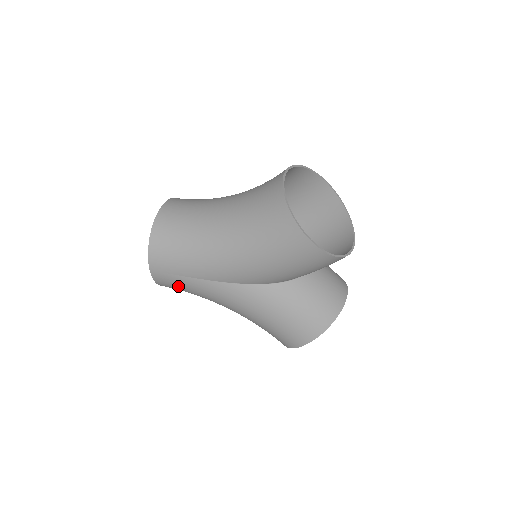
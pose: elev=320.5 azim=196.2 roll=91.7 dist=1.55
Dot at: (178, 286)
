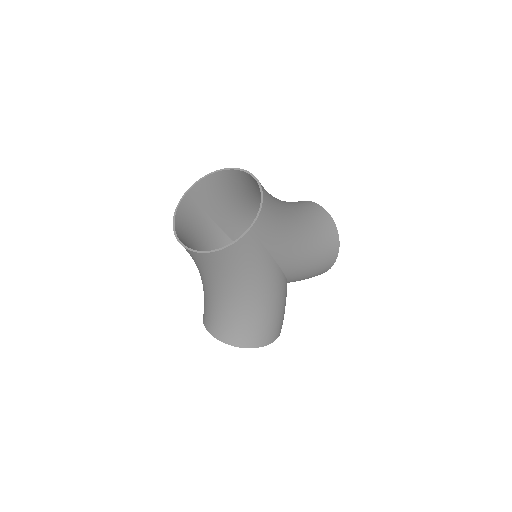
Dot at: (247, 257)
